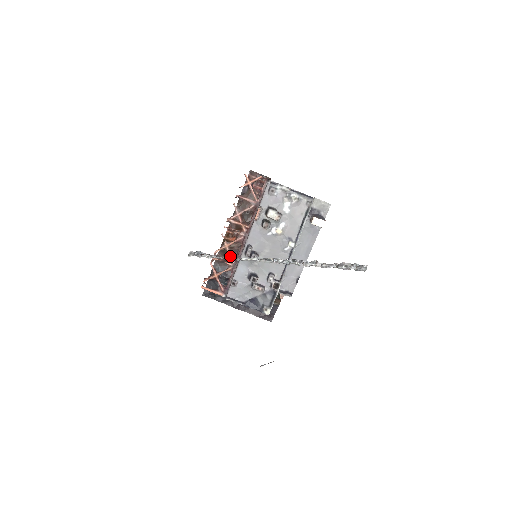
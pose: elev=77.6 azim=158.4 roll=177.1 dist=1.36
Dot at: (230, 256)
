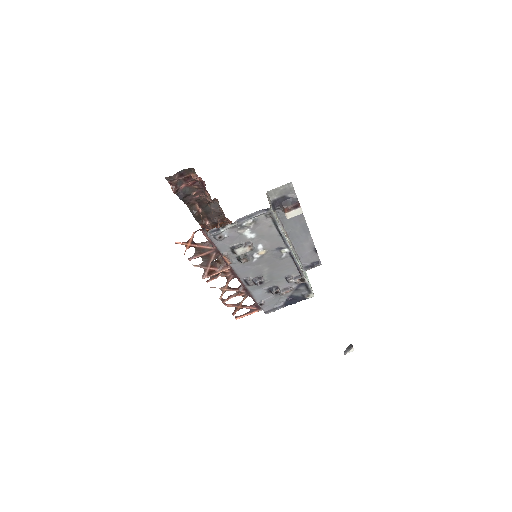
Dot at: (236, 291)
